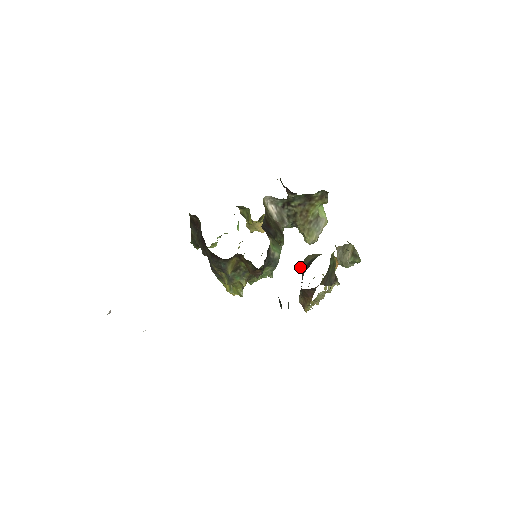
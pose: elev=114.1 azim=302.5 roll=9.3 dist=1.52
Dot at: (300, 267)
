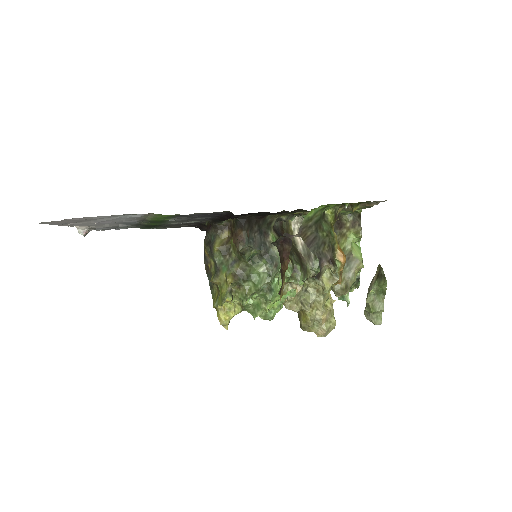
Dot at: occluded
